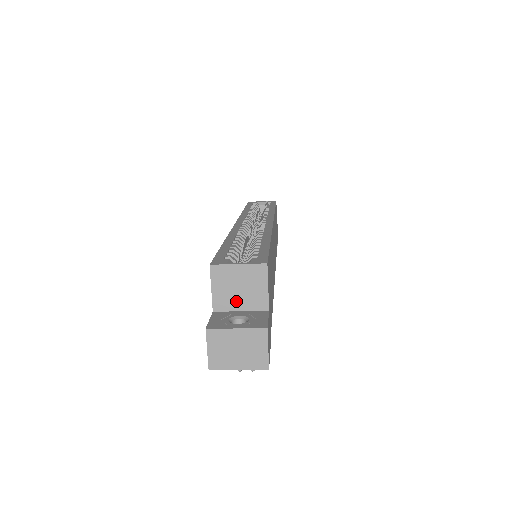
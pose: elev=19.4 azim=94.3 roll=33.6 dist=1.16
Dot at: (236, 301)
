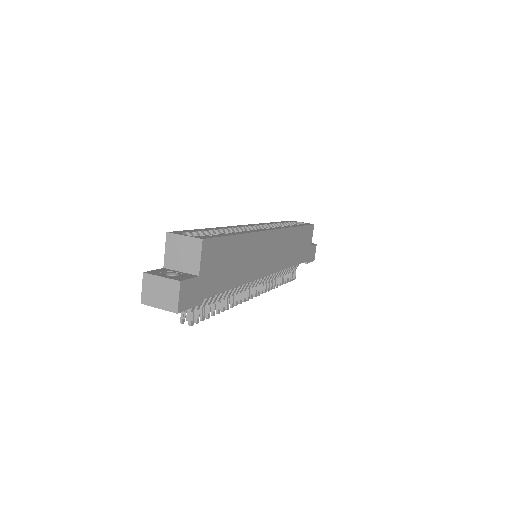
Dot at: (179, 263)
